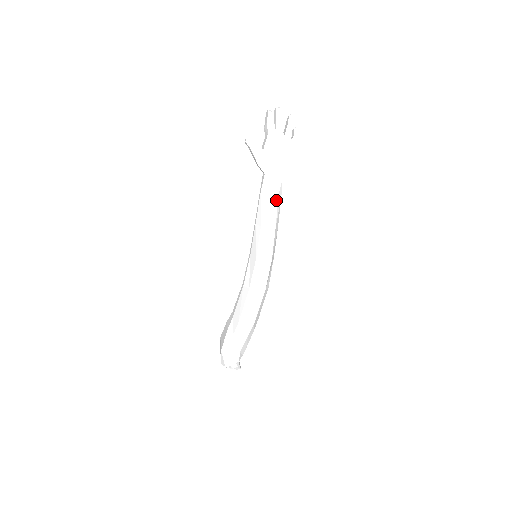
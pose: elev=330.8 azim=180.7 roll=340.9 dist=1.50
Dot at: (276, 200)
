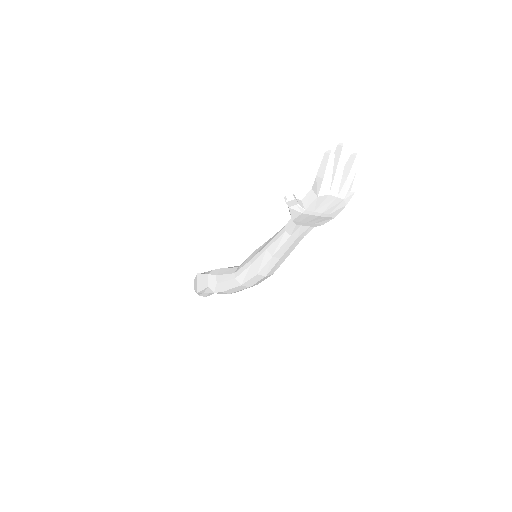
Dot at: (299, 241)
